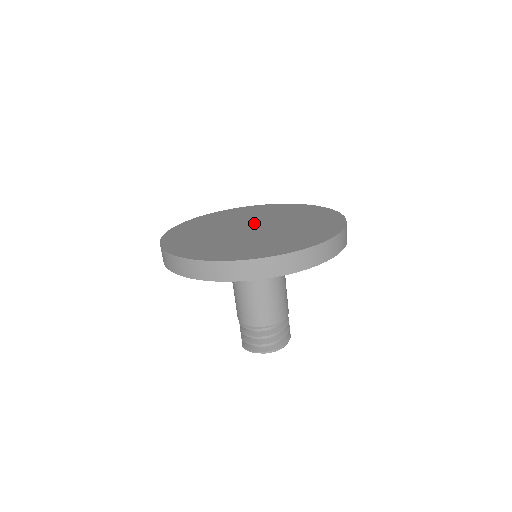
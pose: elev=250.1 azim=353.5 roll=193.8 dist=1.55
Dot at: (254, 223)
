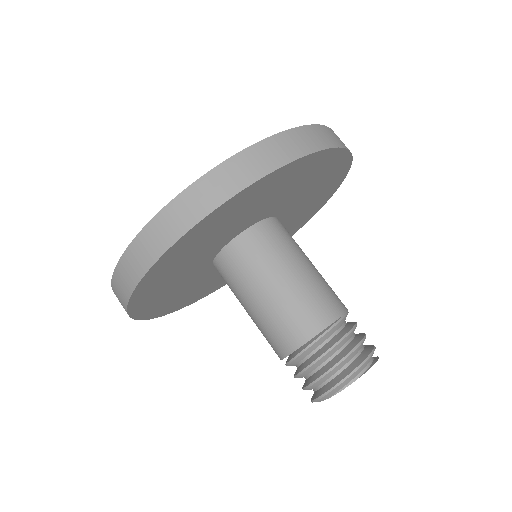
Dot at: occluded
